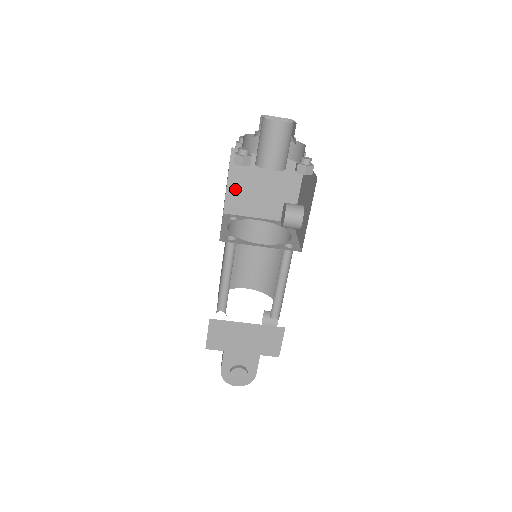
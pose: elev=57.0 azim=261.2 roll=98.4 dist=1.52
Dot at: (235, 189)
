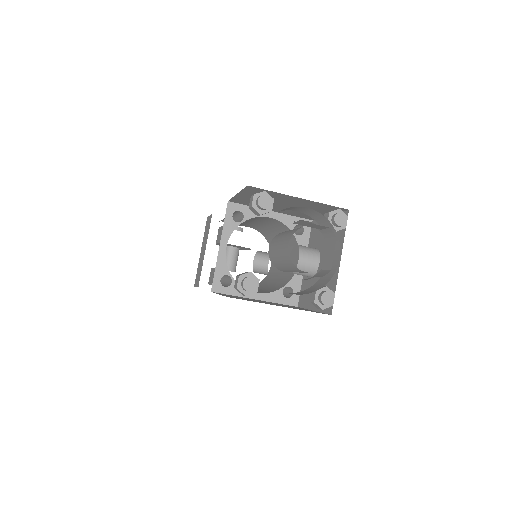
Dot at: (246, 198)
